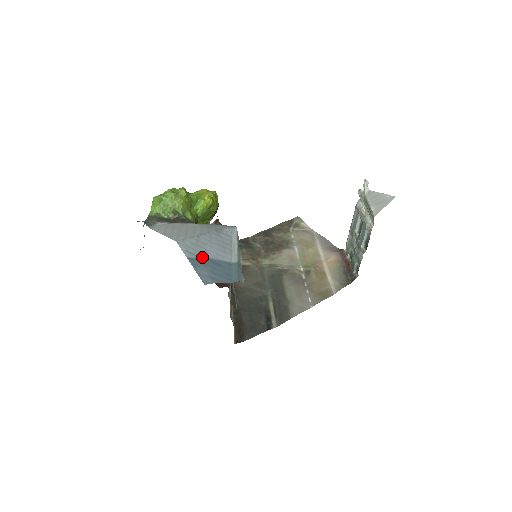
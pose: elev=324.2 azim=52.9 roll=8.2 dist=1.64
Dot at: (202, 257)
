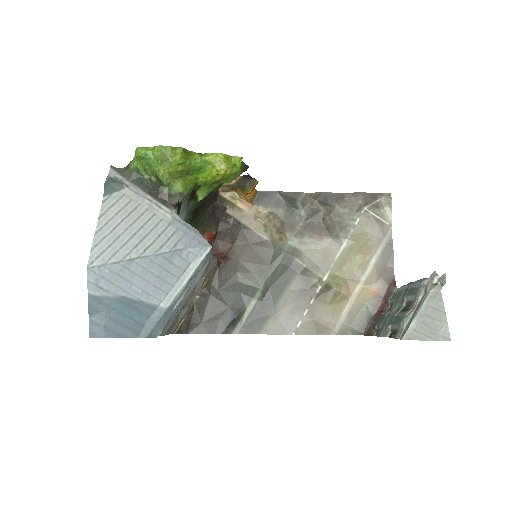
Dot at: (114, 295)
